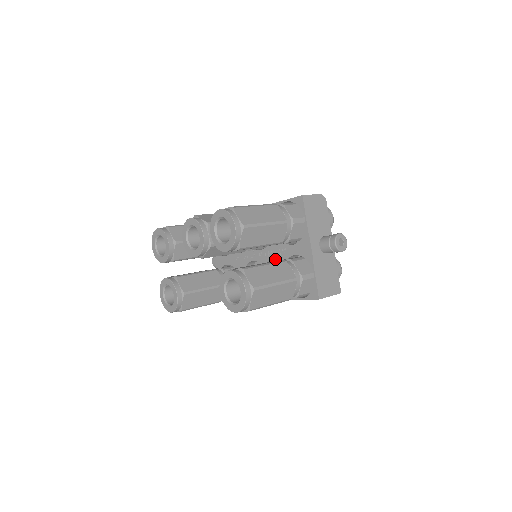
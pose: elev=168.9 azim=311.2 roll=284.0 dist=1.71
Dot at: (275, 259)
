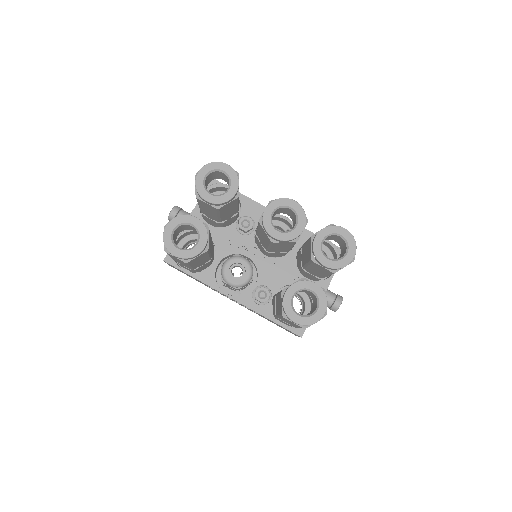
Dot at: (277, 275)
